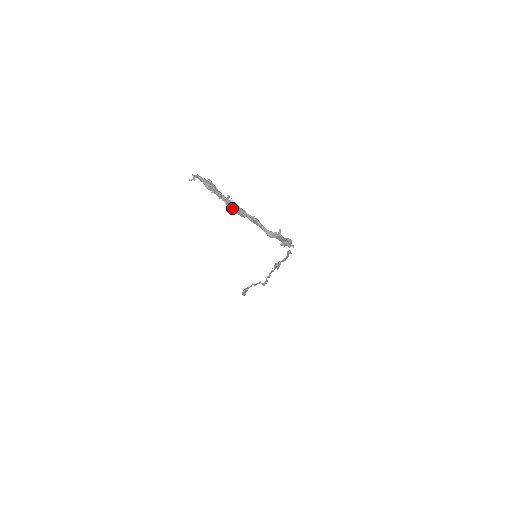
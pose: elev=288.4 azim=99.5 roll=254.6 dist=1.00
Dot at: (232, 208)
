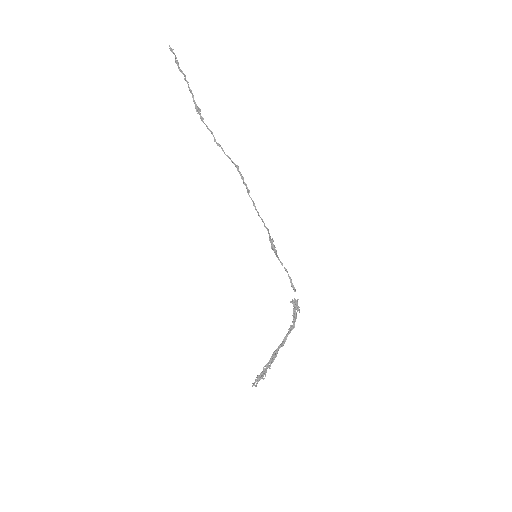
Dot at: (273, 360)
